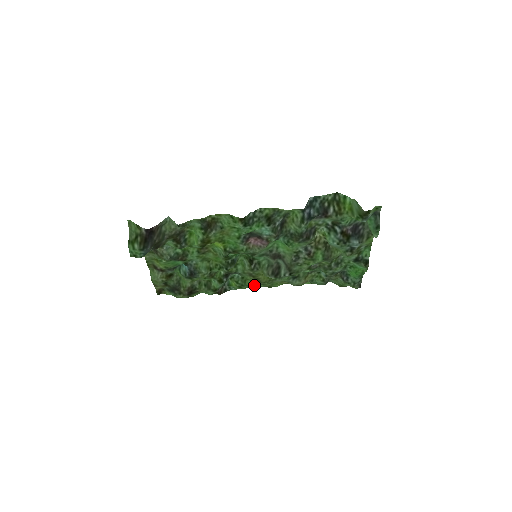
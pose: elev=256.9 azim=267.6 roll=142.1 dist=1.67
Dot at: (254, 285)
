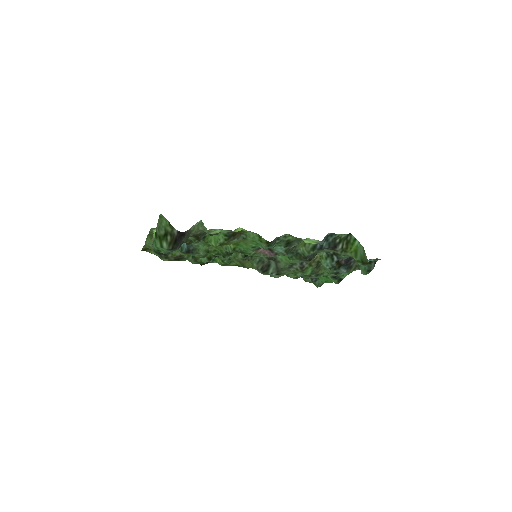
Dot at: occluded
